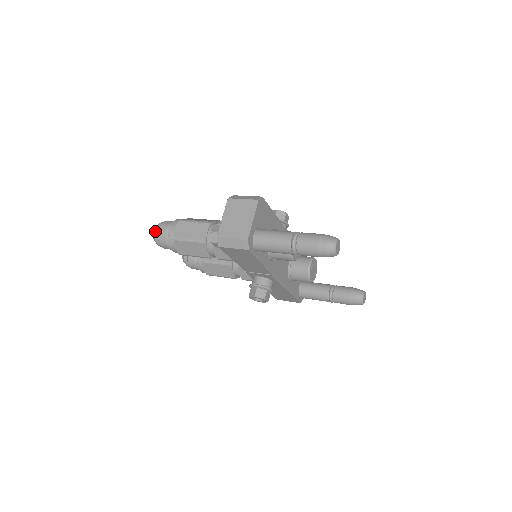
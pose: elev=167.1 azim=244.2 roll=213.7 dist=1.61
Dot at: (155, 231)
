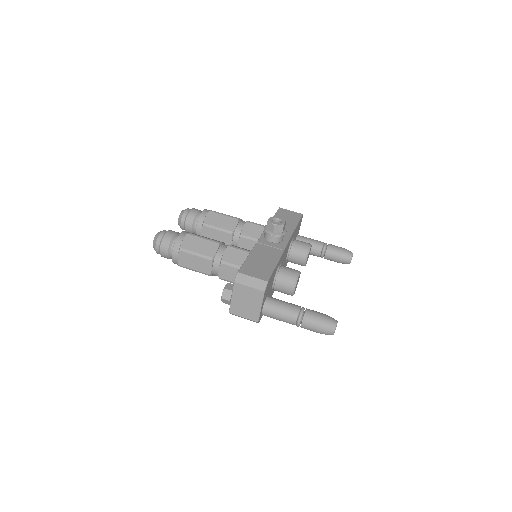
Dot at: (156, 249)
